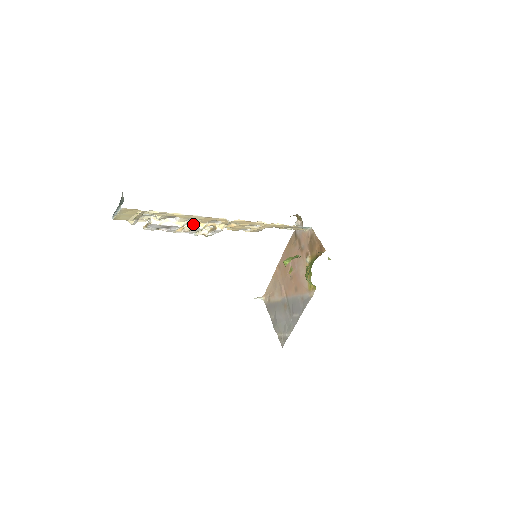
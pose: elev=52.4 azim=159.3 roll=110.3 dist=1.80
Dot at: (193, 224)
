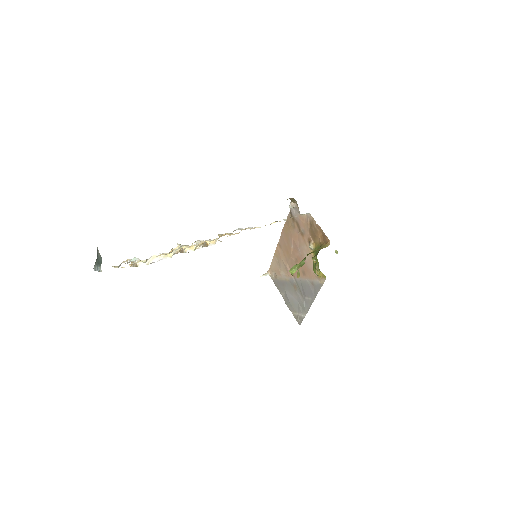
Dot at: occluded
